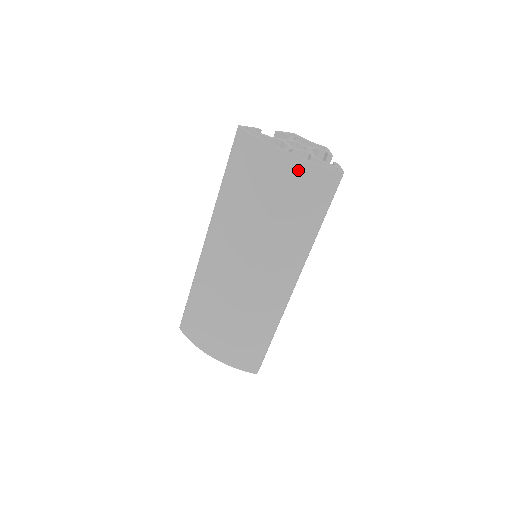
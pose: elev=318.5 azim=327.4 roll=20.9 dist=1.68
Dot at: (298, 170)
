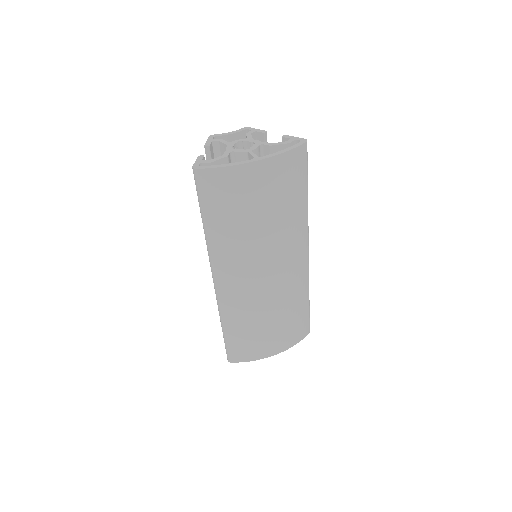
Dot at: (278, 166)
